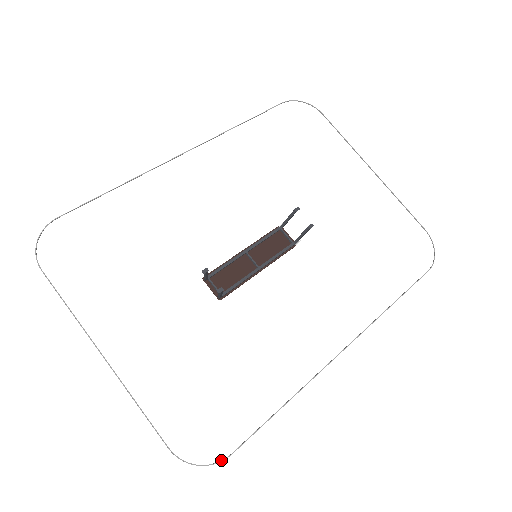
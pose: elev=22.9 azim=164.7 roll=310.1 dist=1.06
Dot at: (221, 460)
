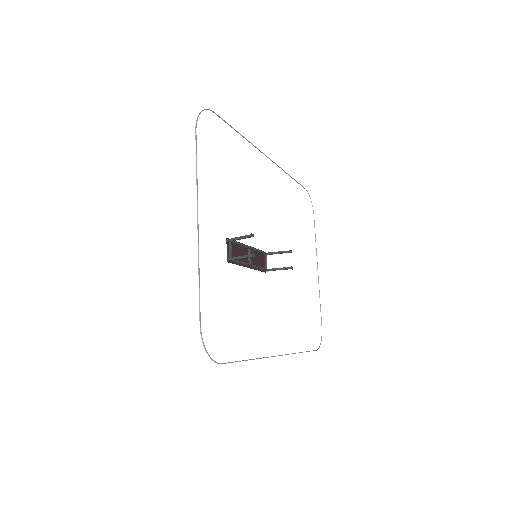
Dot at: occluded
